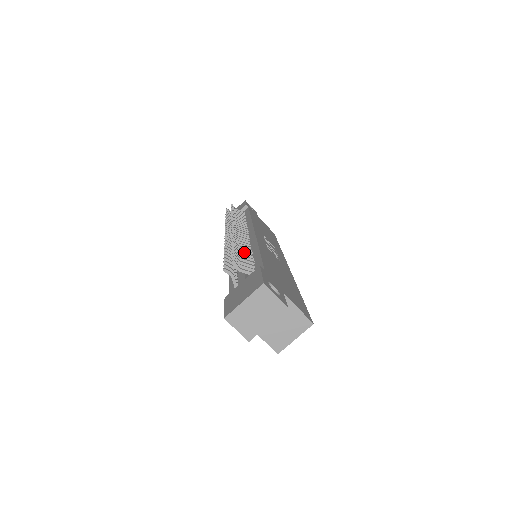
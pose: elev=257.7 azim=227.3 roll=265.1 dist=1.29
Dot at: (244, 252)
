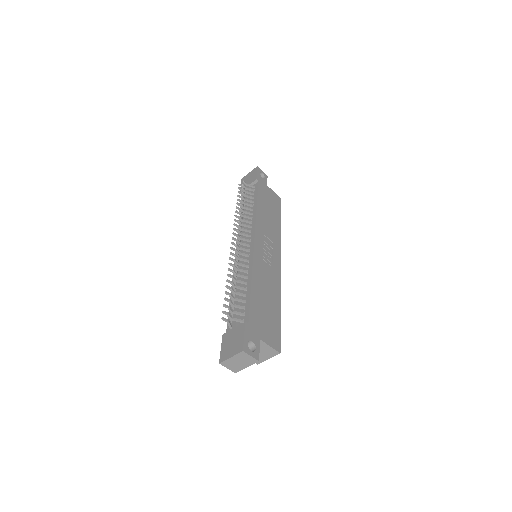
Dot at: (241, 283)
